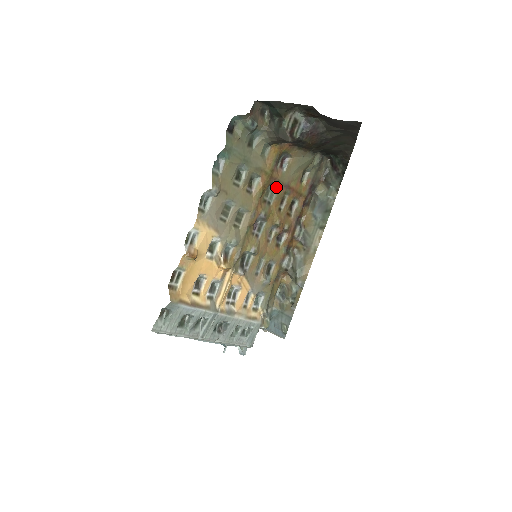
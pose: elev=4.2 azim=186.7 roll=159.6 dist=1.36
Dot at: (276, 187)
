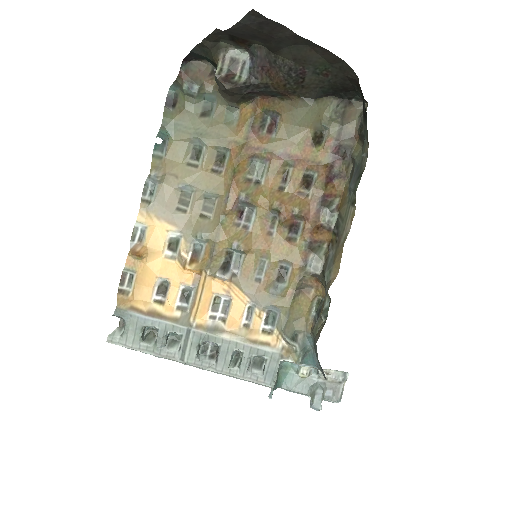
Dot at: (265, 159)
